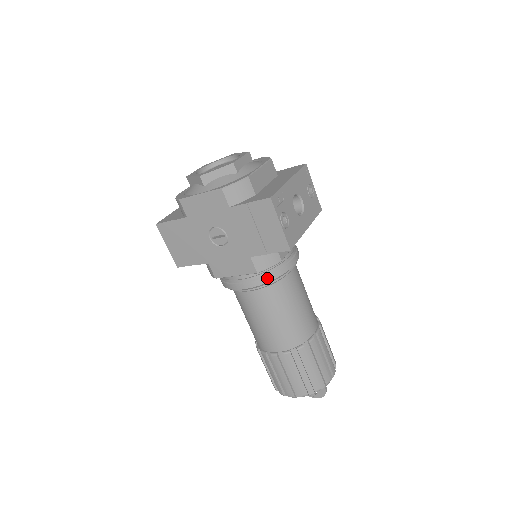
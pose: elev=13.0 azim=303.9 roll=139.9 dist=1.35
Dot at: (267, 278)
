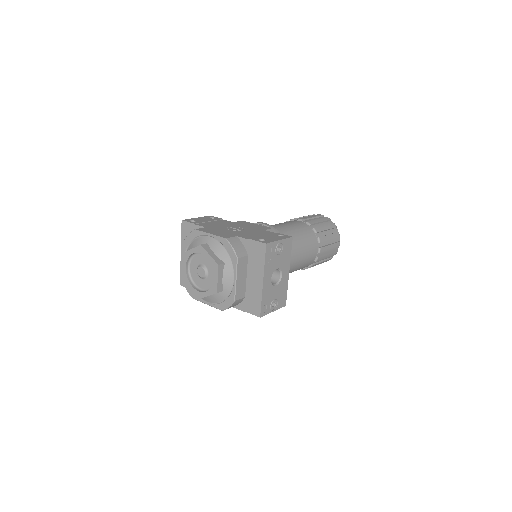
Dot at: occluded
